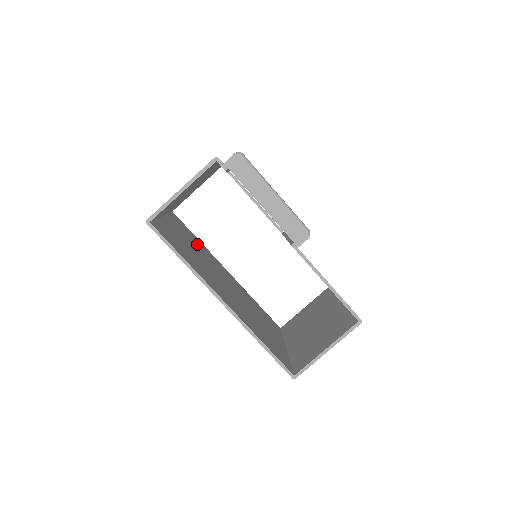
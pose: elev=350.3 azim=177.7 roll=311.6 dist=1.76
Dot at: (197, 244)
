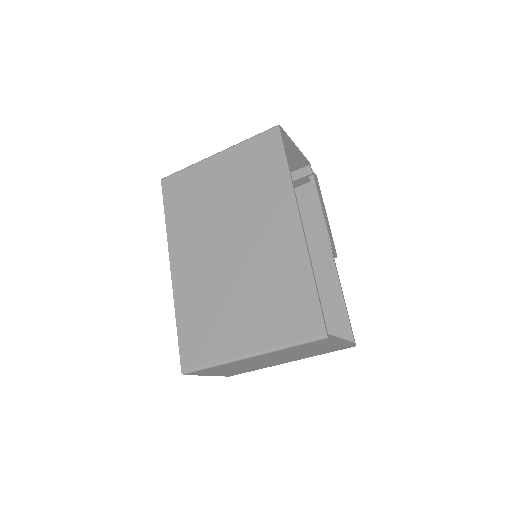
Dot at: (191, 211)
